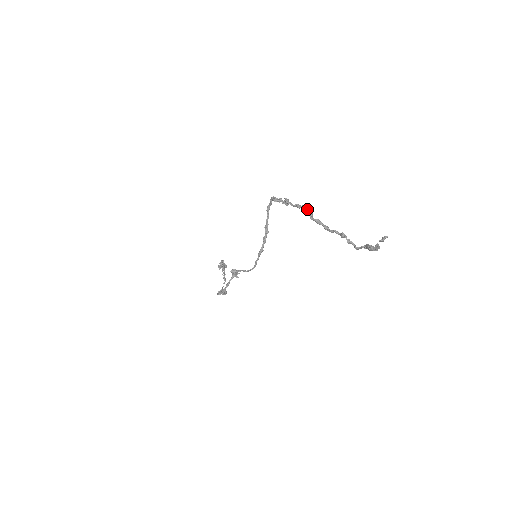
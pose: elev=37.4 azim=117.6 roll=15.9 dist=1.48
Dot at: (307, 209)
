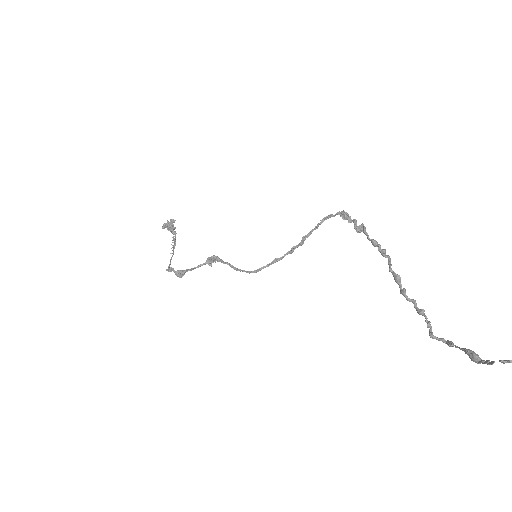
Dot at: (385, 253)
